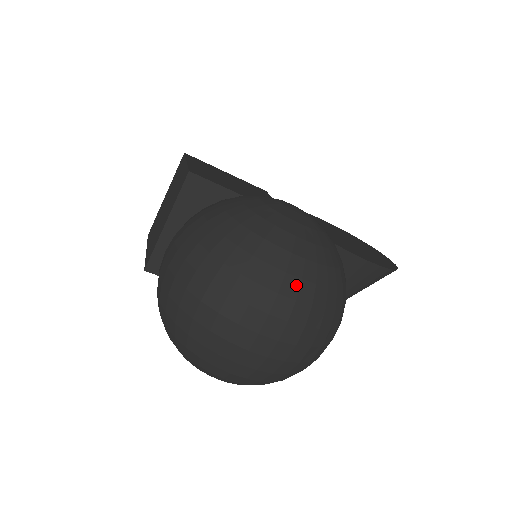
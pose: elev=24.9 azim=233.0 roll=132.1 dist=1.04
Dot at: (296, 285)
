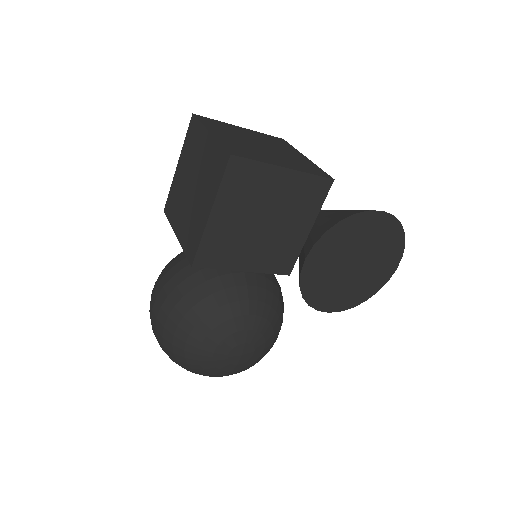
Dot at: occluded
